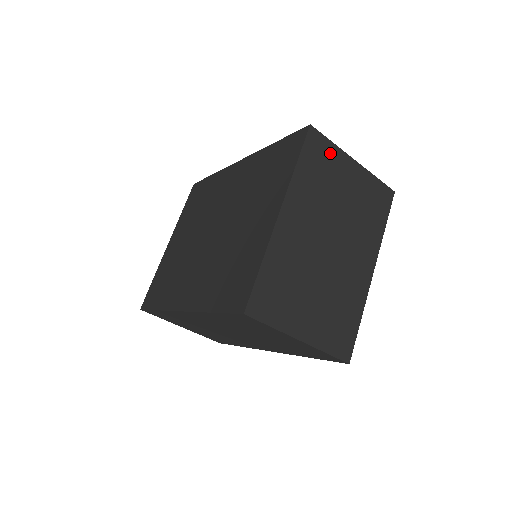
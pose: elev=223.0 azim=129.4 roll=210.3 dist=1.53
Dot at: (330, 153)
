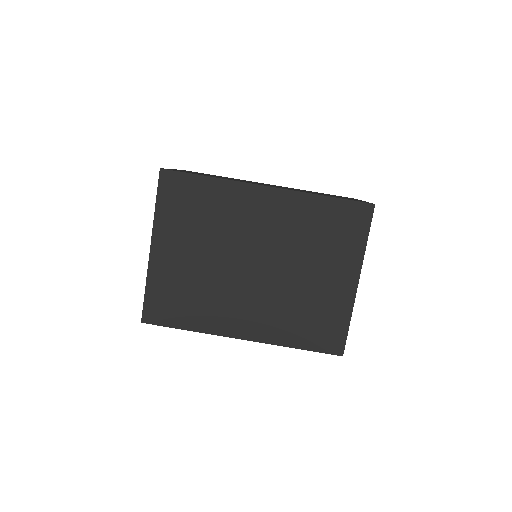
Dot at: occluded
